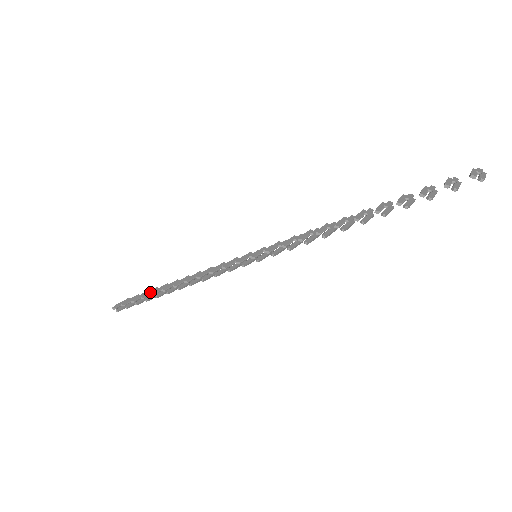
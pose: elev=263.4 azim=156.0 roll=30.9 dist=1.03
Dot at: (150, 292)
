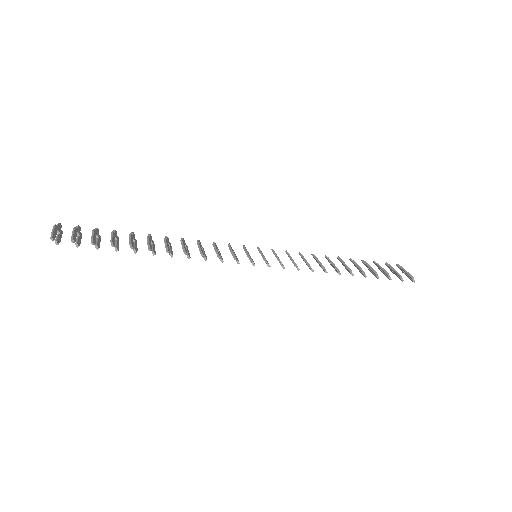
Dot at: (114, 238)
